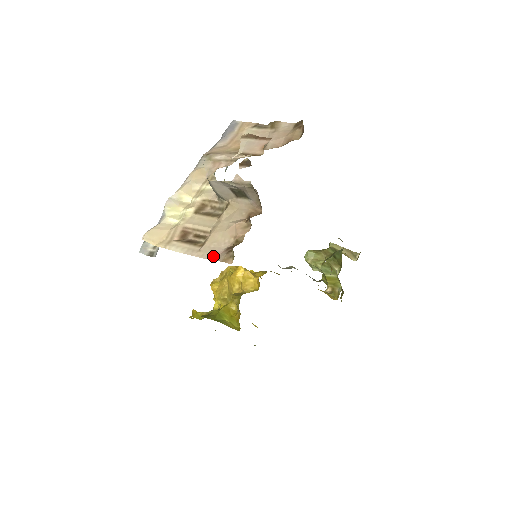
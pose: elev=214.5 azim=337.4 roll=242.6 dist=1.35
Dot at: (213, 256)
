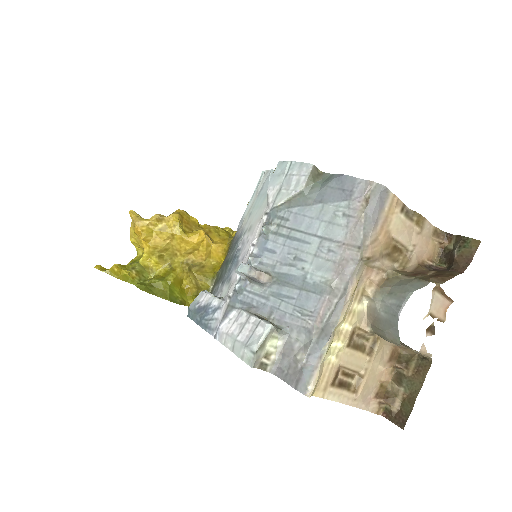
Dot at: (366, 406)
